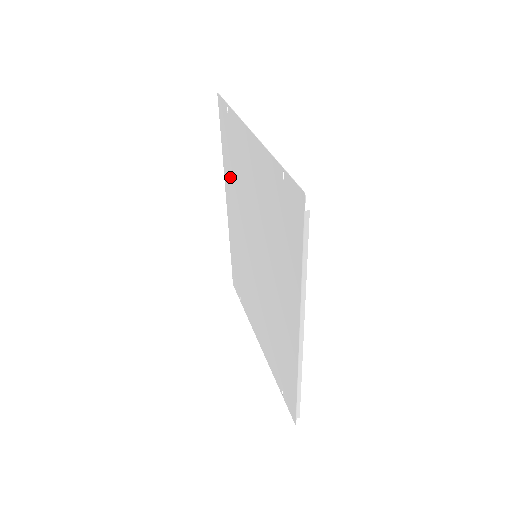
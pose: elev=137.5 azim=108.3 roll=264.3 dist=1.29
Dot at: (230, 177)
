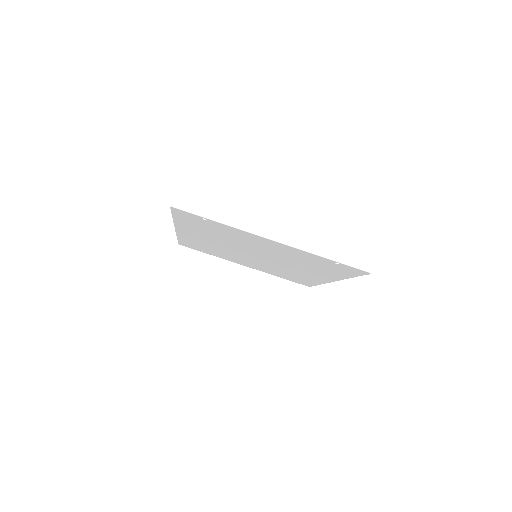
Dot at: (197, 230)
